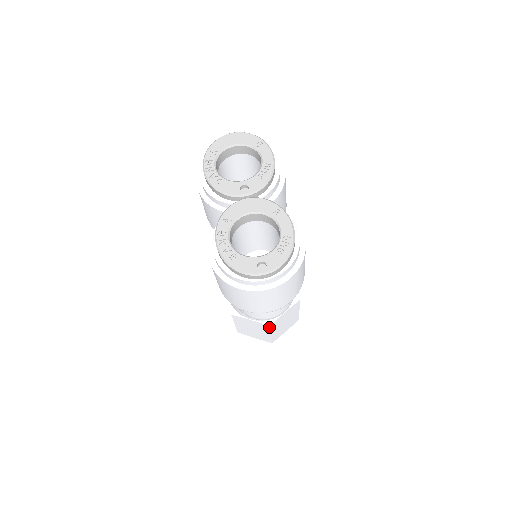
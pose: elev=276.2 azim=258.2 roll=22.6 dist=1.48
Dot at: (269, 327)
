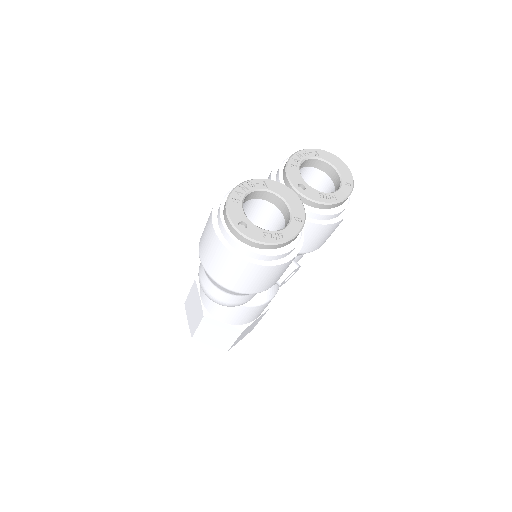
Dot at: (203, 317)
